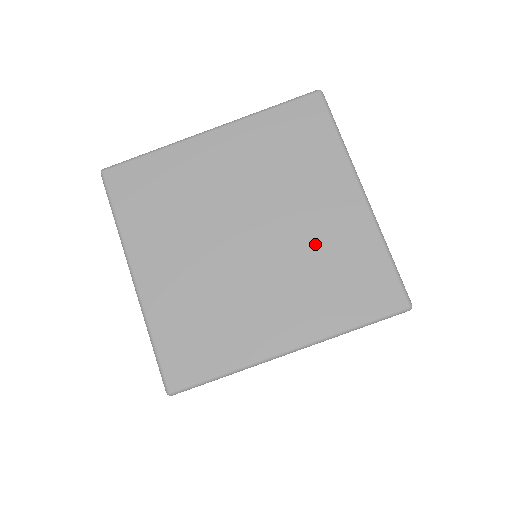
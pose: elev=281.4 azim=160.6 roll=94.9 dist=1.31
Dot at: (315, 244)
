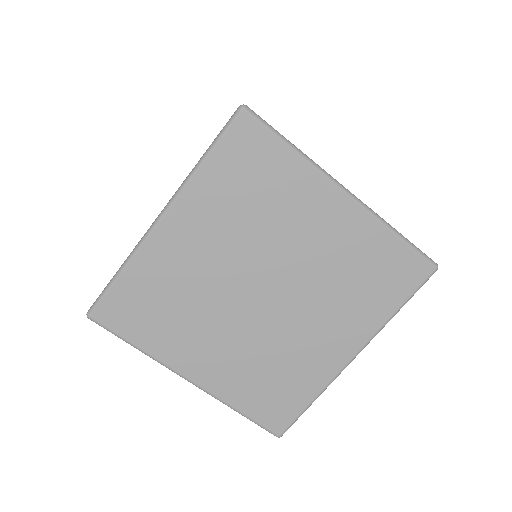
Dot at: (328, 265)
